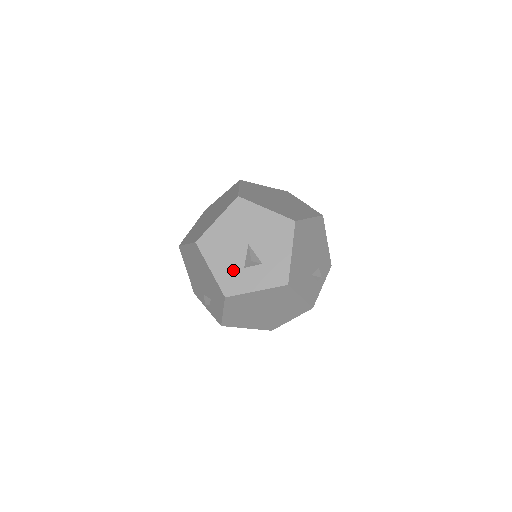
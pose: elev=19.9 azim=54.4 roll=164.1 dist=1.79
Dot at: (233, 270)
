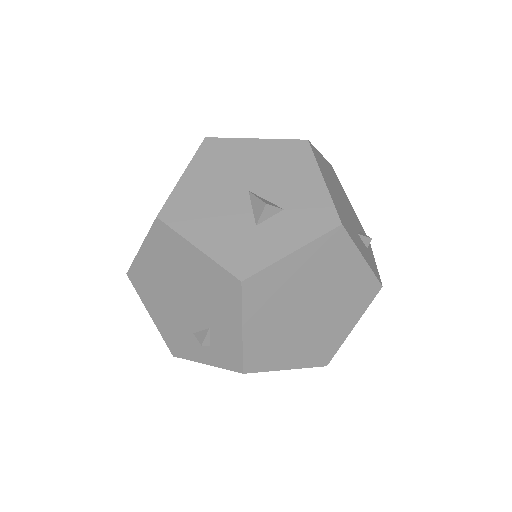
Dot at: (238, 235)
